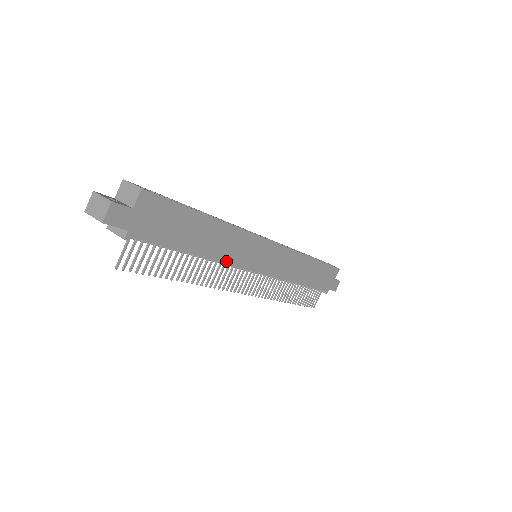
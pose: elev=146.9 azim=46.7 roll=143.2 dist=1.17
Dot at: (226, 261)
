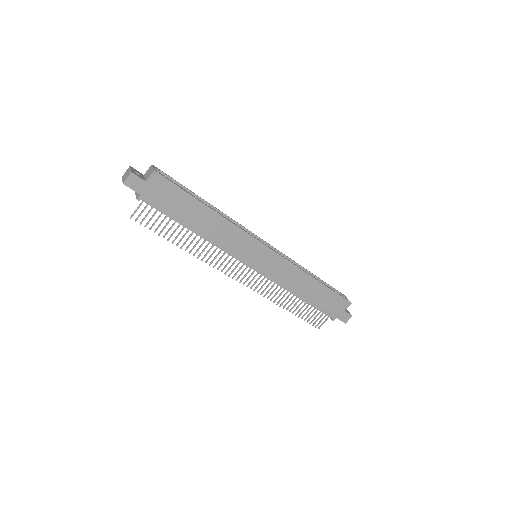
Dot at: (220, 246)
